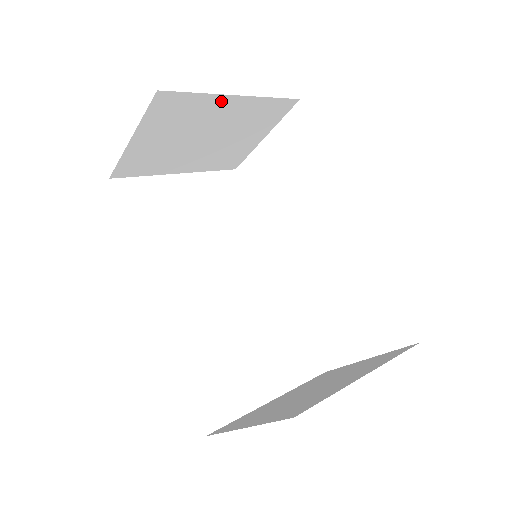
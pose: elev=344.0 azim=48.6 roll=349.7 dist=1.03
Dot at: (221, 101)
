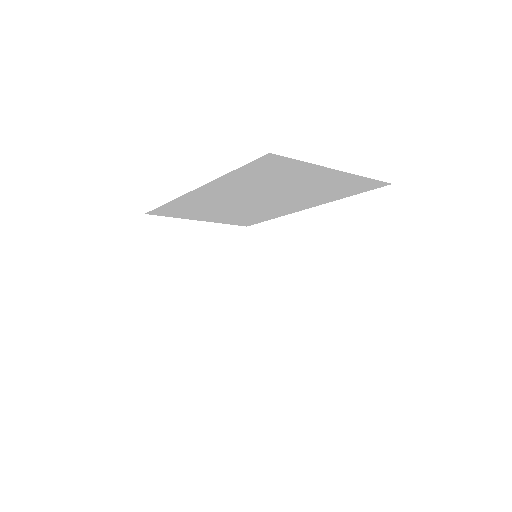
Dot at: (191, 226)
